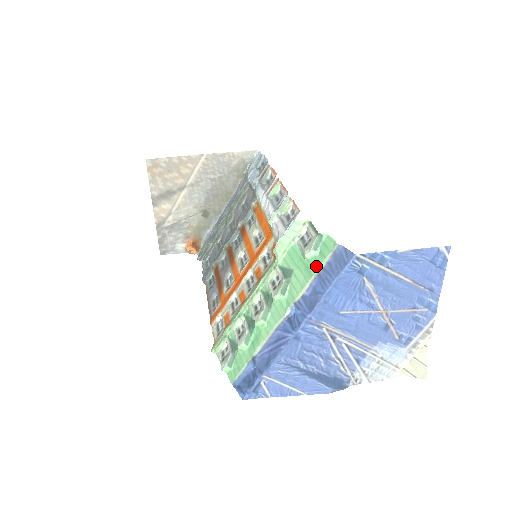
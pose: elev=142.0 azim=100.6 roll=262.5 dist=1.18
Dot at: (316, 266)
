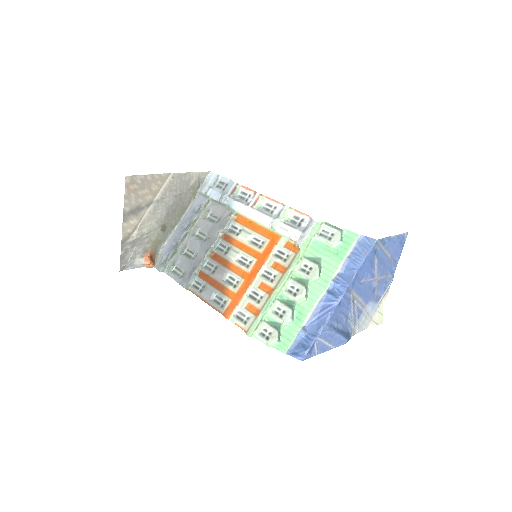
Dot at: (345, 252)
